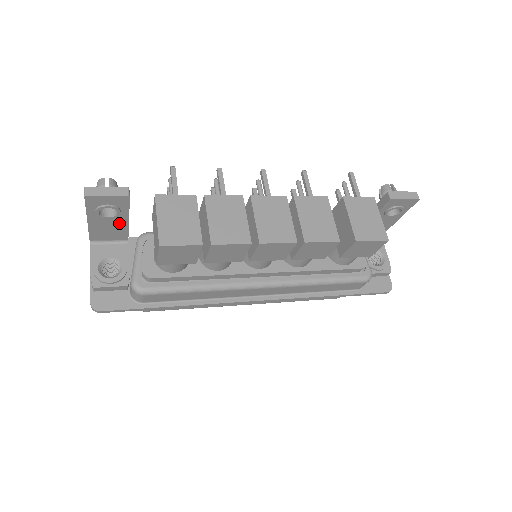
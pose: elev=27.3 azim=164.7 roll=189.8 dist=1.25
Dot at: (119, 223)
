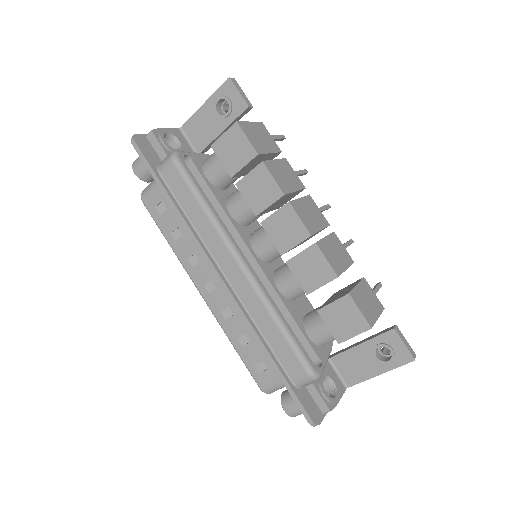
Dot at: (215, 128)
